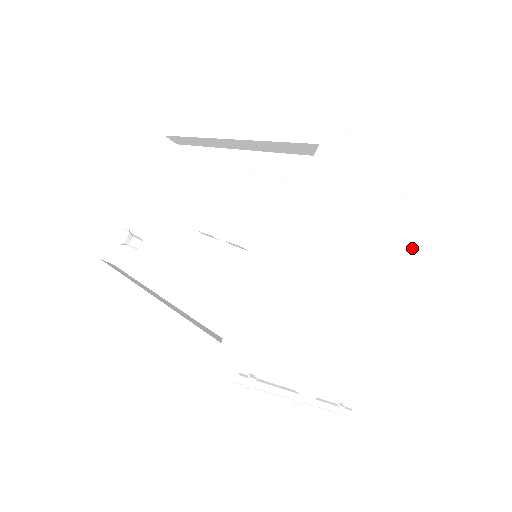
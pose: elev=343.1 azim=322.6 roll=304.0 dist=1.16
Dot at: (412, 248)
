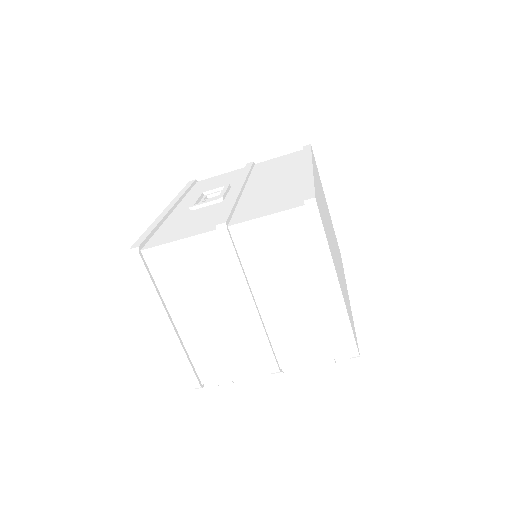
Dot at: (273, 240)
